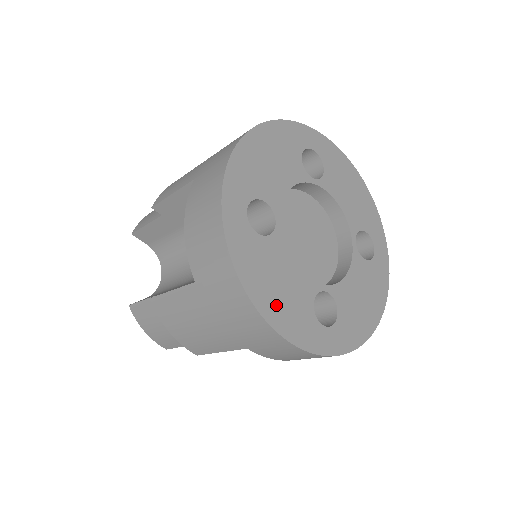
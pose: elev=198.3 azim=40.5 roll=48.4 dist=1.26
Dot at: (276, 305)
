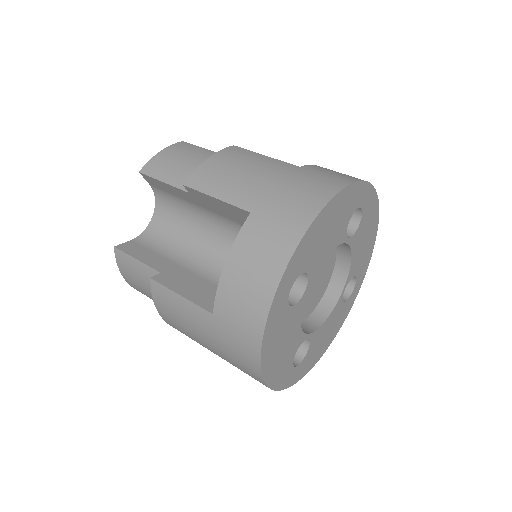
Dot at: (330, 337)
